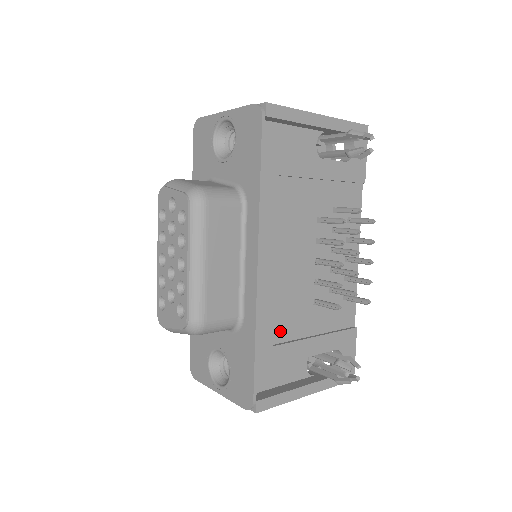
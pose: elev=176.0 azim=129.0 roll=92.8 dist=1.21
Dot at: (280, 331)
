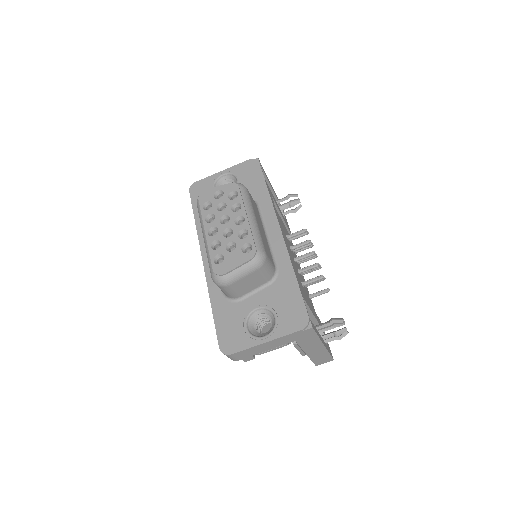
Dot at: occluded
